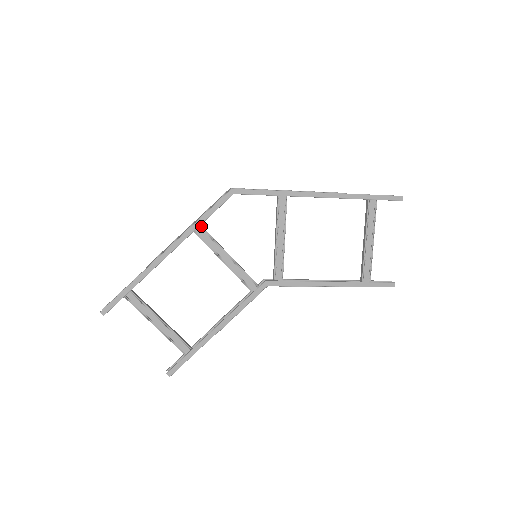
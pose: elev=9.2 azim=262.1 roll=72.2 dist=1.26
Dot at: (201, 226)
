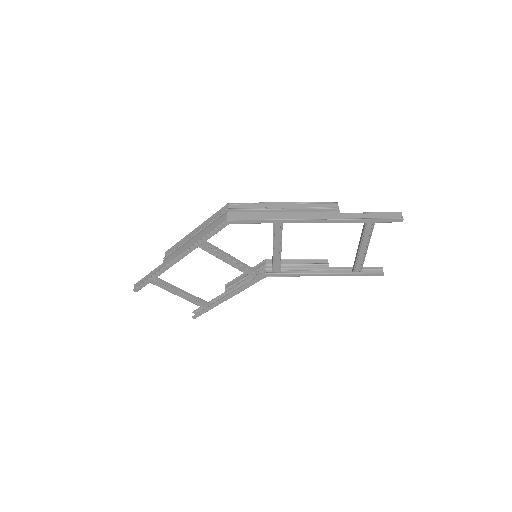
Dot at: (203, 243)
